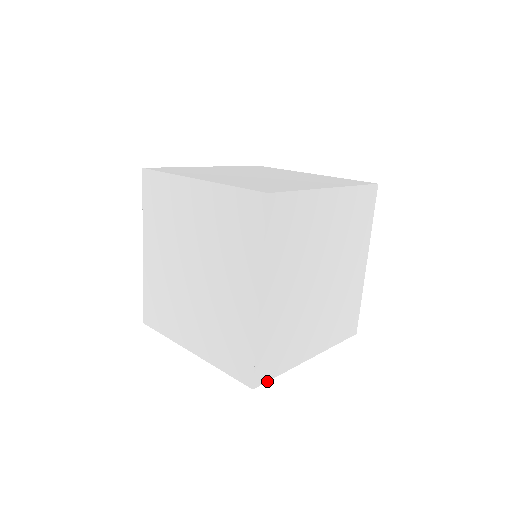
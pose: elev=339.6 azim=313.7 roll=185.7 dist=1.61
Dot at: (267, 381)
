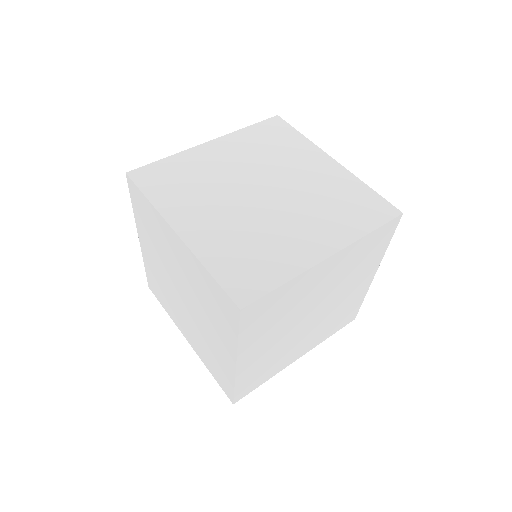
Dot at: (248, 393)
